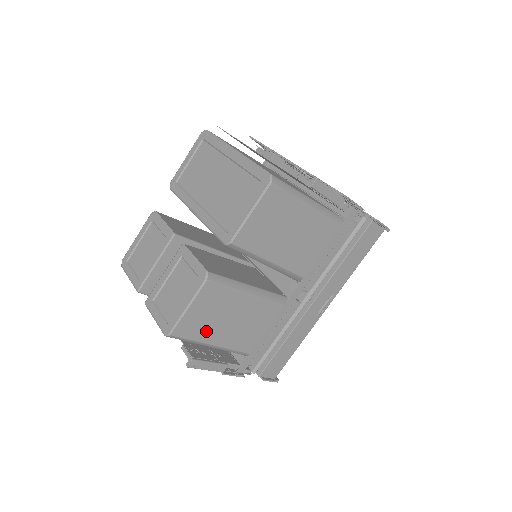
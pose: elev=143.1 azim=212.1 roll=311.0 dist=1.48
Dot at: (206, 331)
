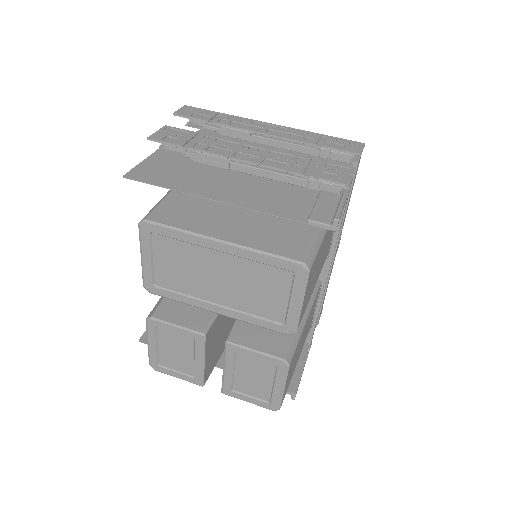
Dot at: (292, 372)
